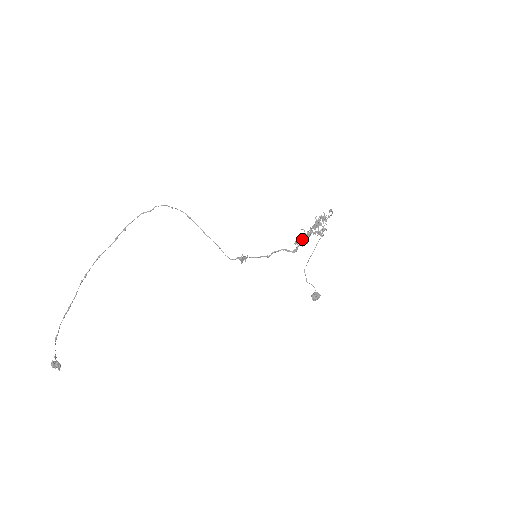
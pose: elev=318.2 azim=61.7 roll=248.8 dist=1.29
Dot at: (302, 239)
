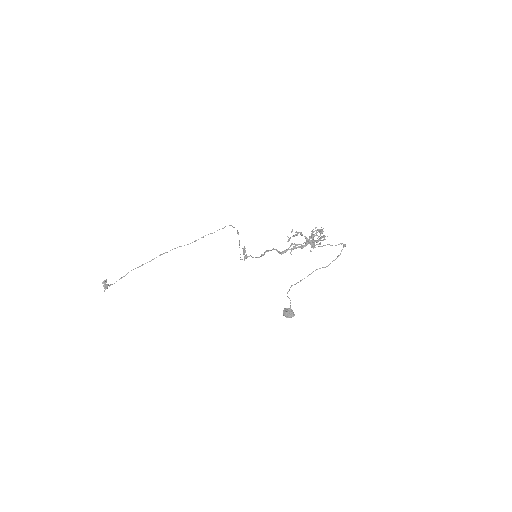
Dot at: (290, 238)
